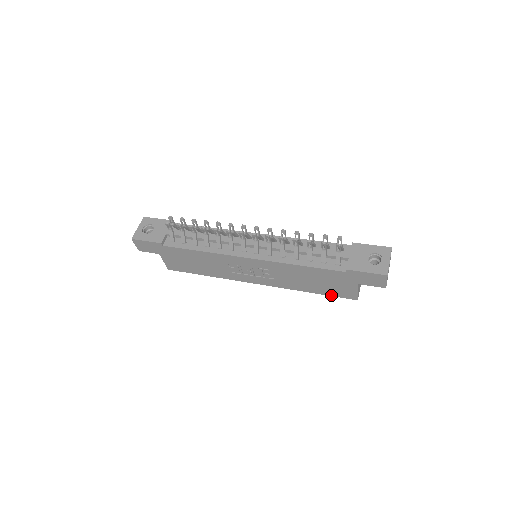
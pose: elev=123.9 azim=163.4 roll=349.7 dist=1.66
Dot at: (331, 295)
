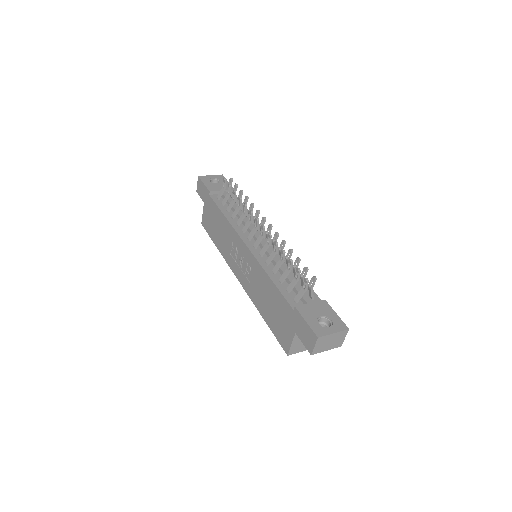
Dot at: (274, 333)
